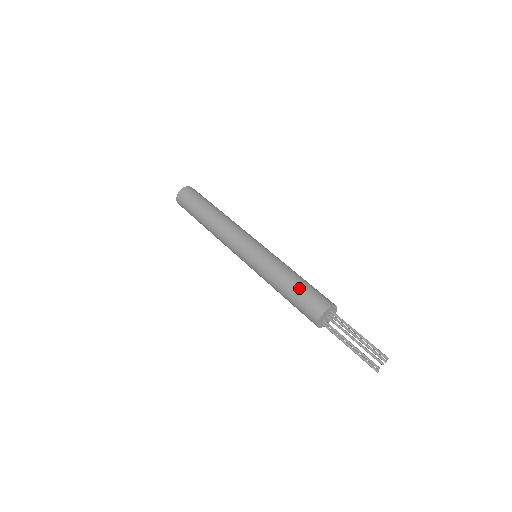
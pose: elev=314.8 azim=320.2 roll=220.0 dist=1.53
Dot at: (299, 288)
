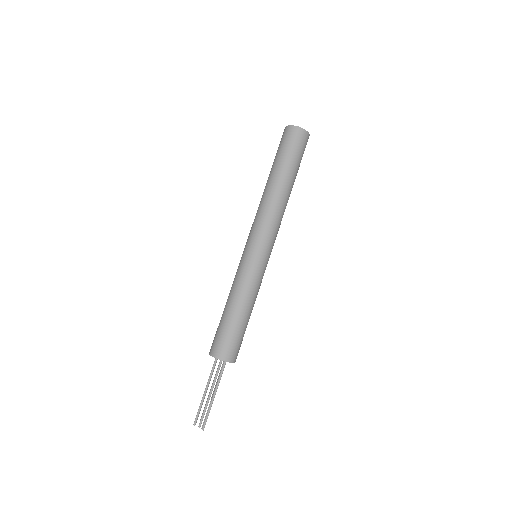
Dot at: (229, 322)
